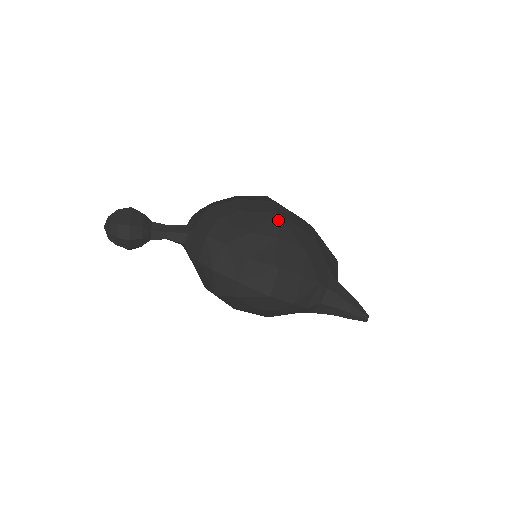
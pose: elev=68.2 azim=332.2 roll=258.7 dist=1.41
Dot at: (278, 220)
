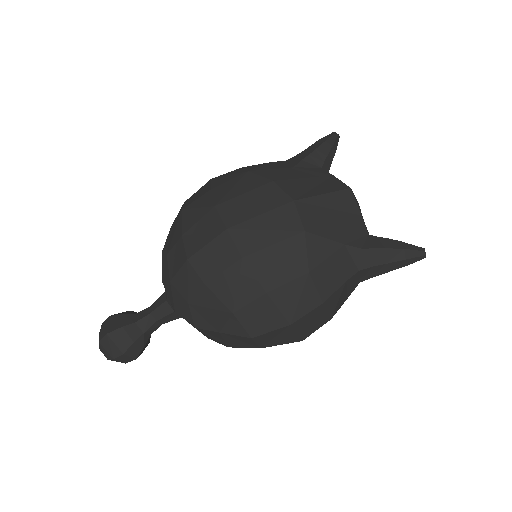
Dot at: (250, 268)
